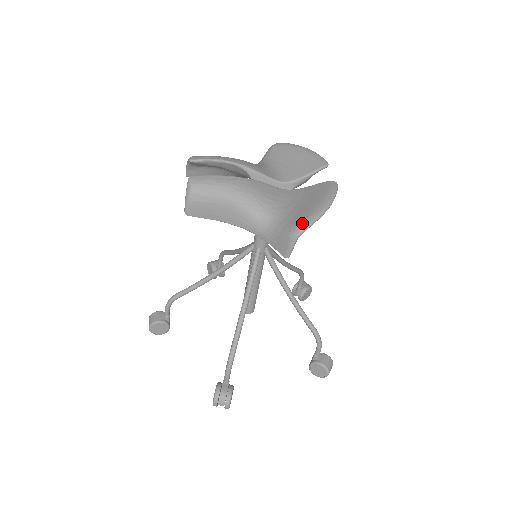
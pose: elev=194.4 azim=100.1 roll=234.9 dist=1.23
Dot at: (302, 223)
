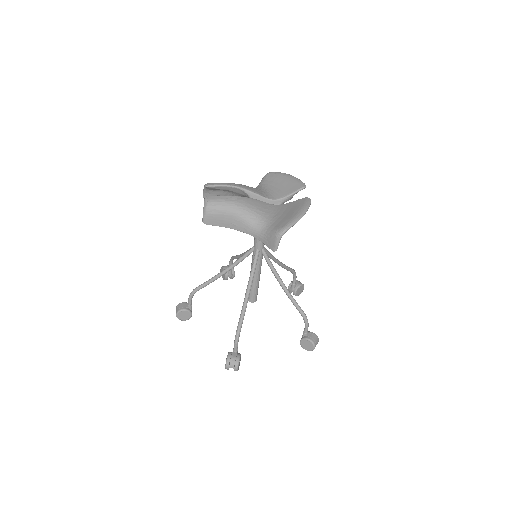
Dot at: (284, 226)
